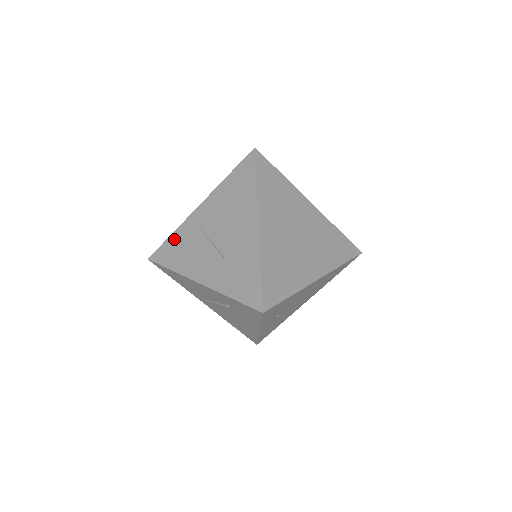
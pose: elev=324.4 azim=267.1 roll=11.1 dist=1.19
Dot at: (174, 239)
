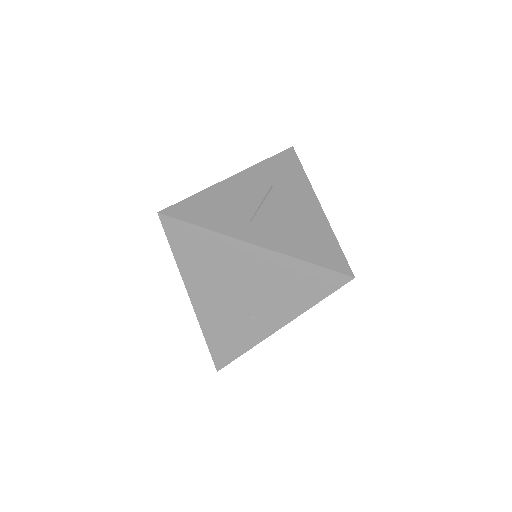
Dot at: occluded
